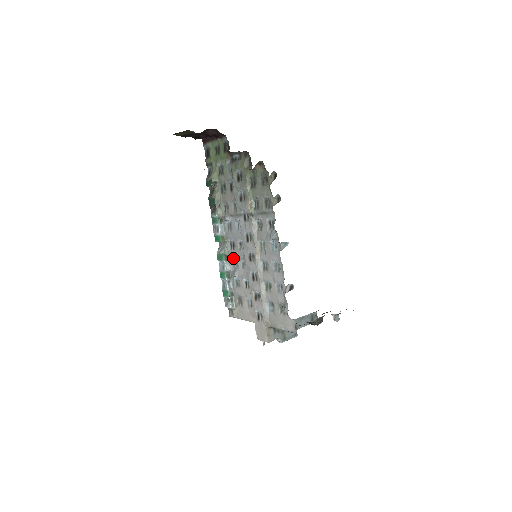
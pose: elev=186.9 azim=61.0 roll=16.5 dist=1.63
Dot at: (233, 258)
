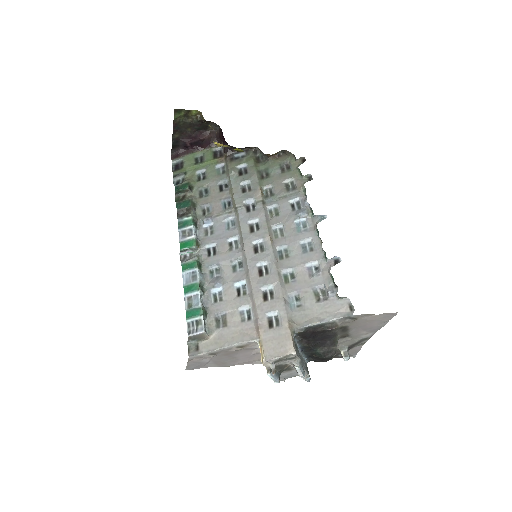
Dot at: (212, 266)
